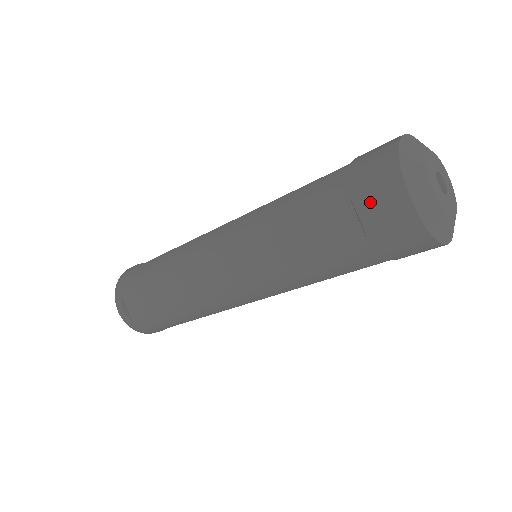
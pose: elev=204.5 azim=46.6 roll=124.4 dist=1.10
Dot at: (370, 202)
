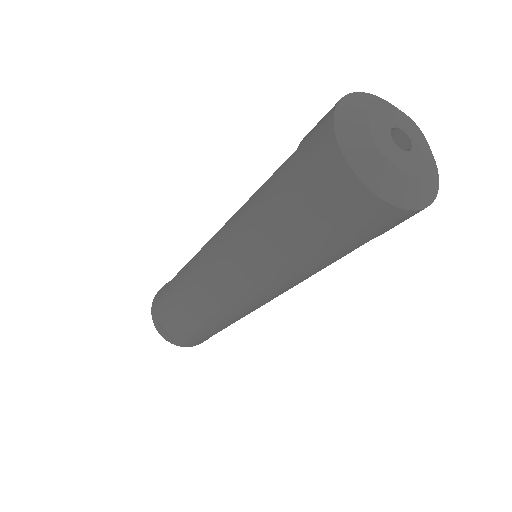
Dot at: (322, 192)
